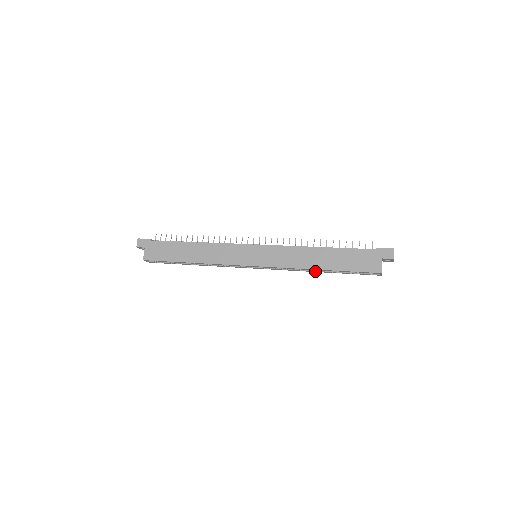
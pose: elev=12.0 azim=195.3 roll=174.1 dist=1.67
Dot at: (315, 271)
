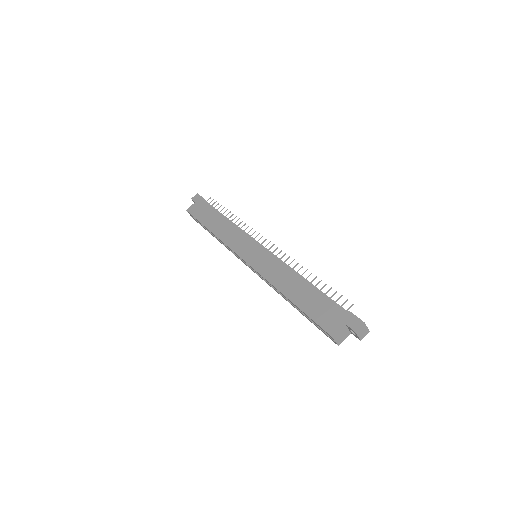
Dot at: (287, 300)
